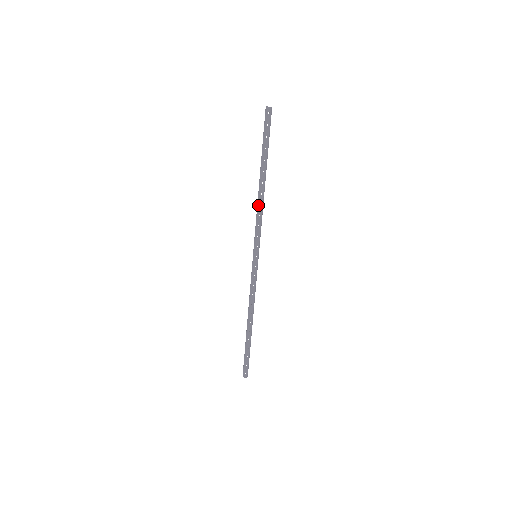
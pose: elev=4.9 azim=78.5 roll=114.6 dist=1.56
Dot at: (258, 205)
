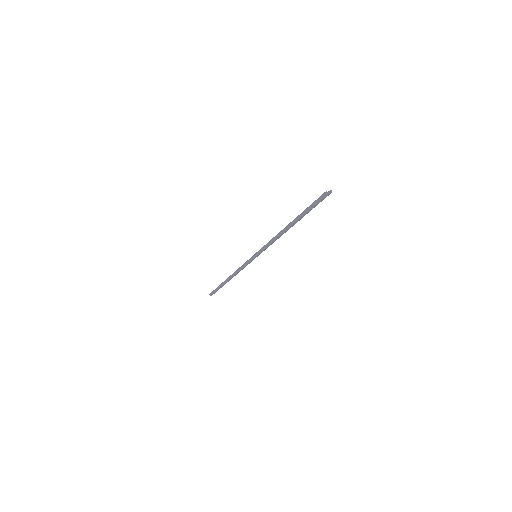
Dot at: (277, 238)
